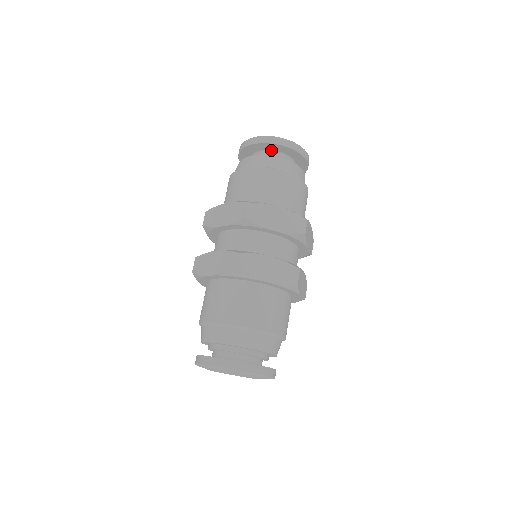
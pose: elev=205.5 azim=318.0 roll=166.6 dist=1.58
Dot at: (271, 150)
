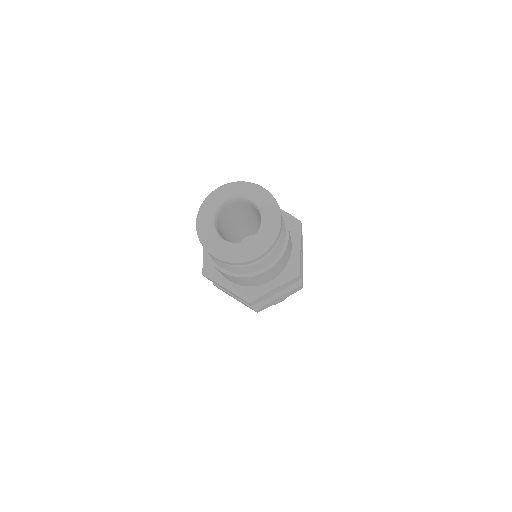
Dot at: occluded
